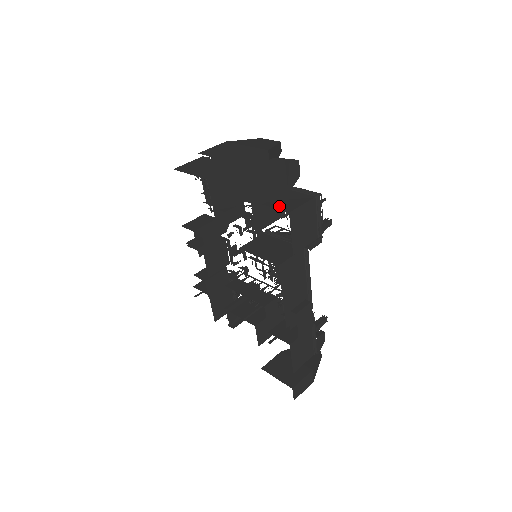
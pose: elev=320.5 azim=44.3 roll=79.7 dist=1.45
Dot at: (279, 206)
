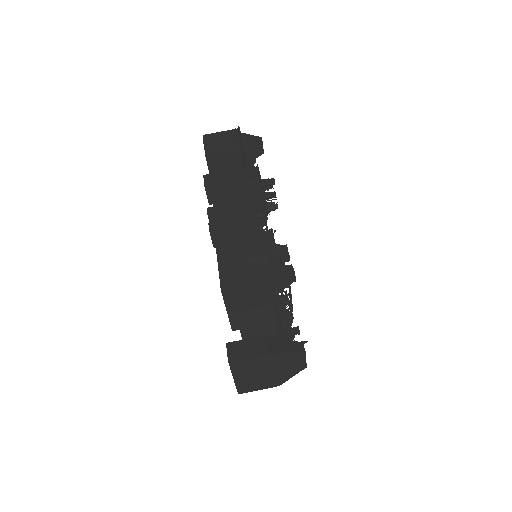
Dot at: occluded
